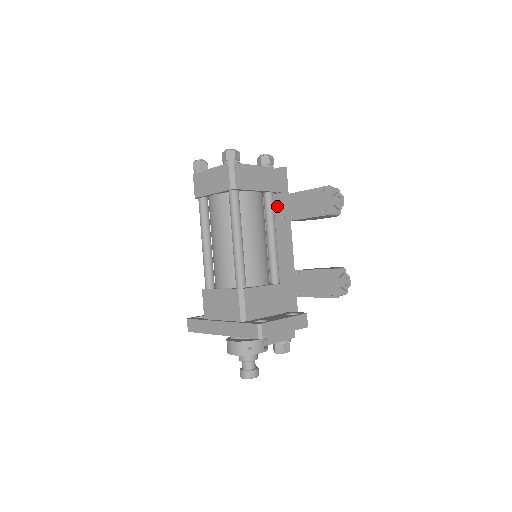
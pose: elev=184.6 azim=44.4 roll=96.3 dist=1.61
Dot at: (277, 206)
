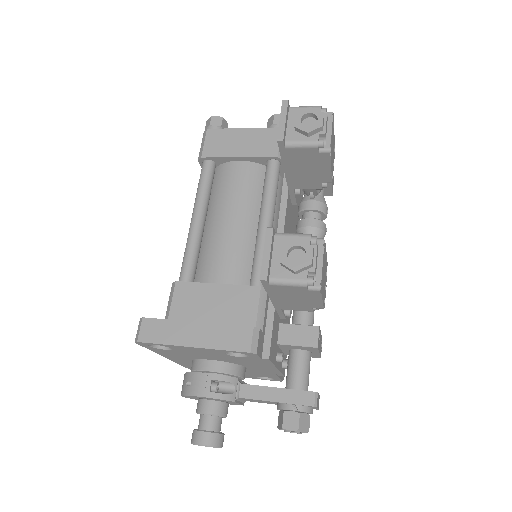
Dot at: occluded
